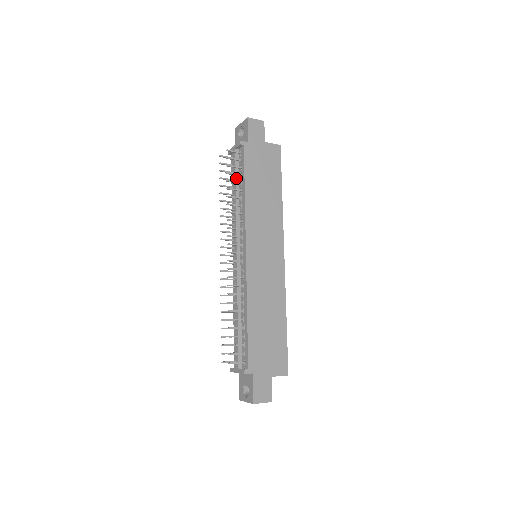
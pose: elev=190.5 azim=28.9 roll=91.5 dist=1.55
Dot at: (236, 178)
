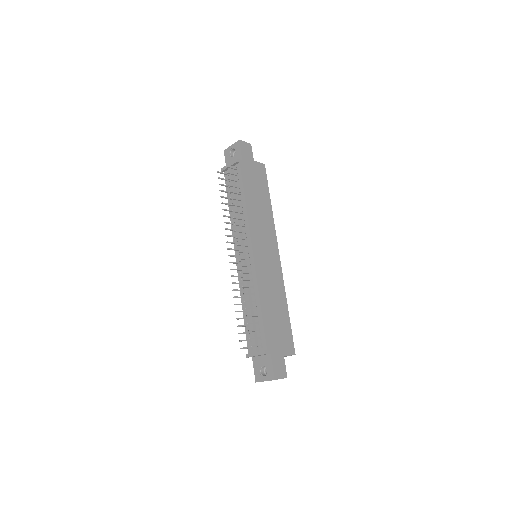
Dot at: (234, 190)
